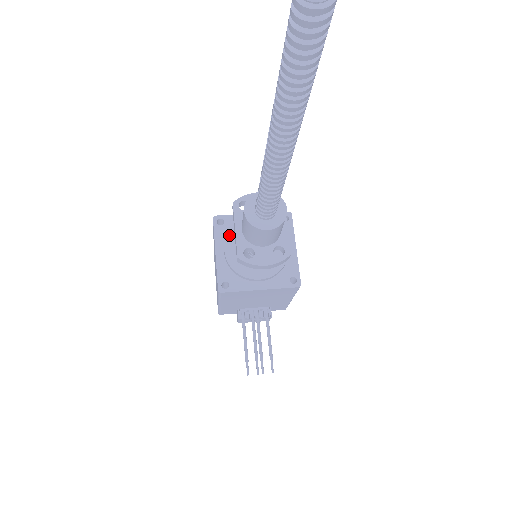
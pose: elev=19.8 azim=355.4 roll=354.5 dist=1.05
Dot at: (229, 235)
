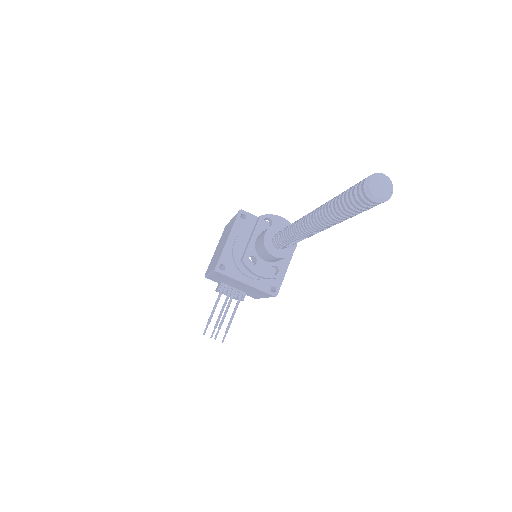
Dot at: (245, 231)
